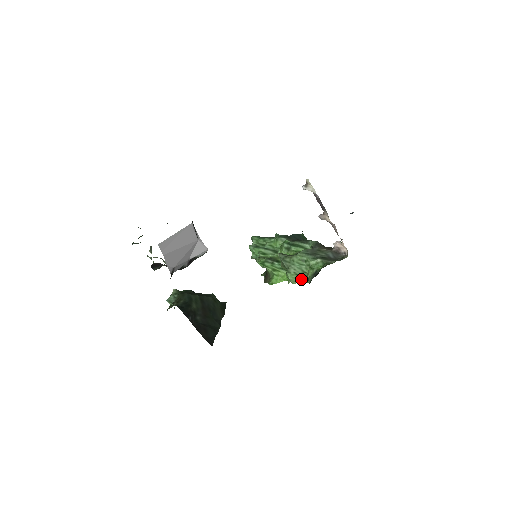
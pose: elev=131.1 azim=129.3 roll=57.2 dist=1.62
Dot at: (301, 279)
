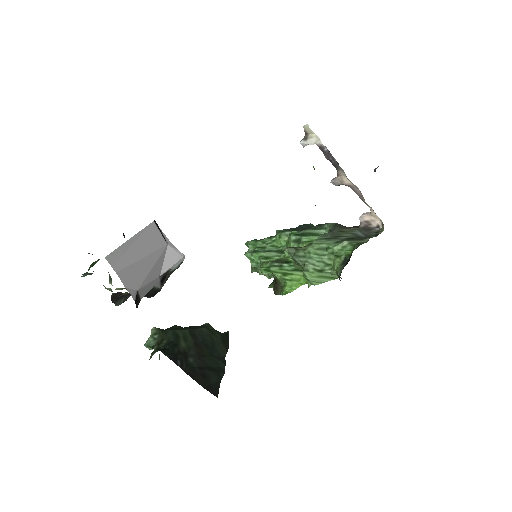
Dot at: (325, 276)
